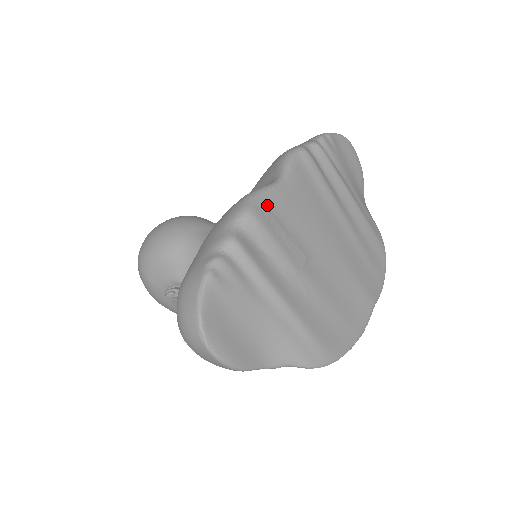
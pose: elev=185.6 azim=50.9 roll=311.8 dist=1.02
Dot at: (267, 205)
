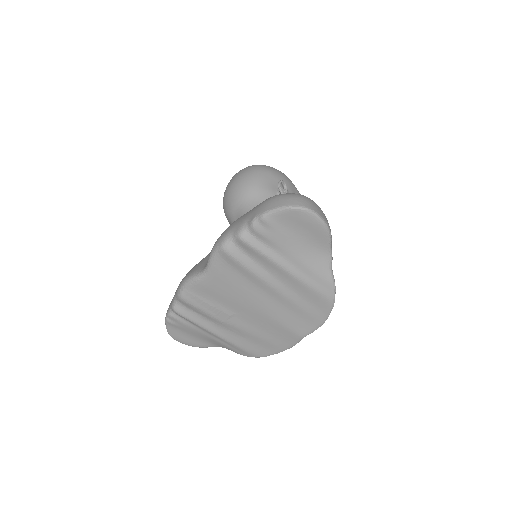
Dot at: (192, 291)
